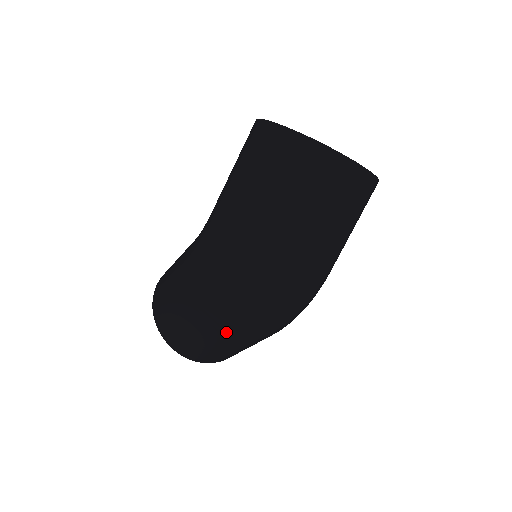
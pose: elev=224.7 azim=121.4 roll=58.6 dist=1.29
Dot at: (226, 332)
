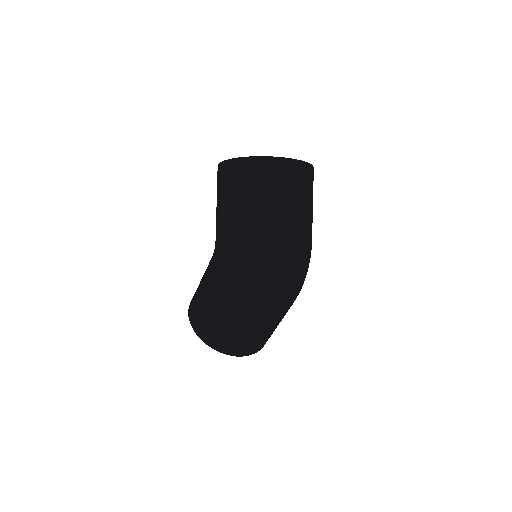
Dot at: (266, 312)
